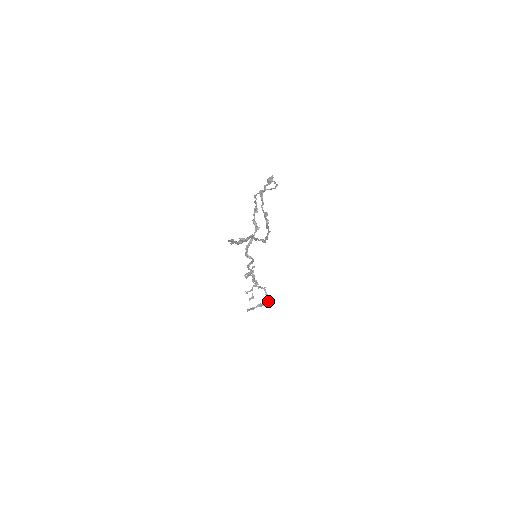
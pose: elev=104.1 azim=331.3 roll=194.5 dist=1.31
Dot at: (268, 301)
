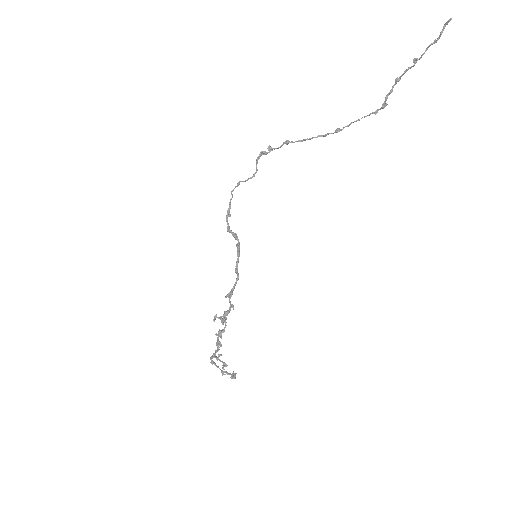
Dot at: (231, 374)
